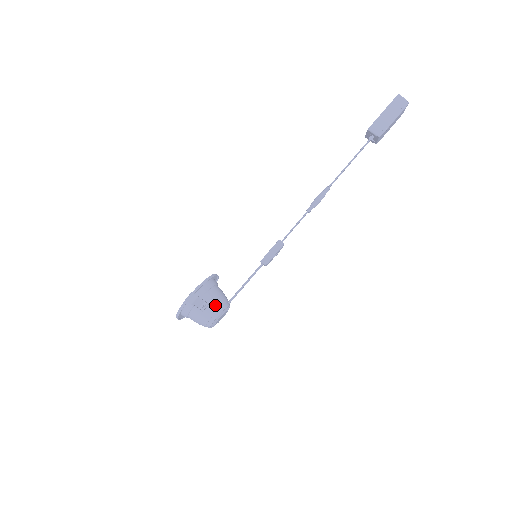
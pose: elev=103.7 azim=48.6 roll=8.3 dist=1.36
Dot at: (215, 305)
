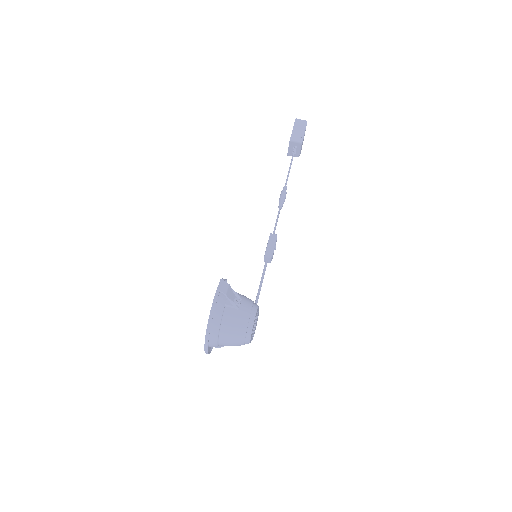
Dot at: (247, 302)
